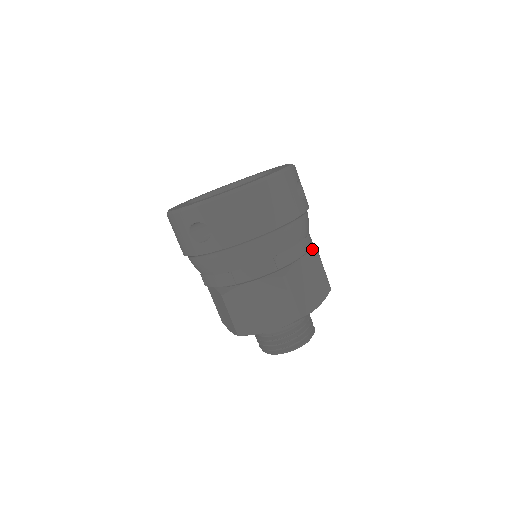
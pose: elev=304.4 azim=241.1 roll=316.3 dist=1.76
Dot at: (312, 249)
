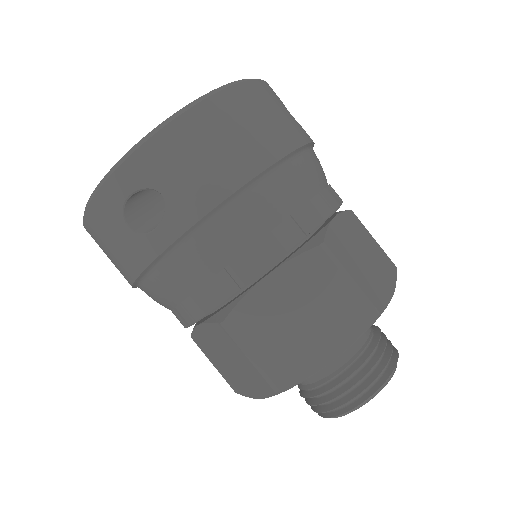
Dot at: occluded
